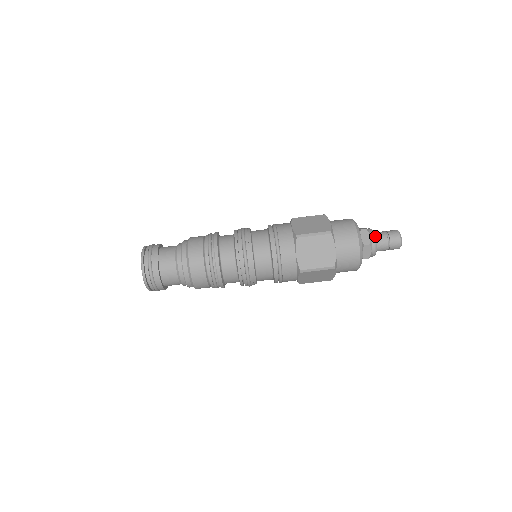
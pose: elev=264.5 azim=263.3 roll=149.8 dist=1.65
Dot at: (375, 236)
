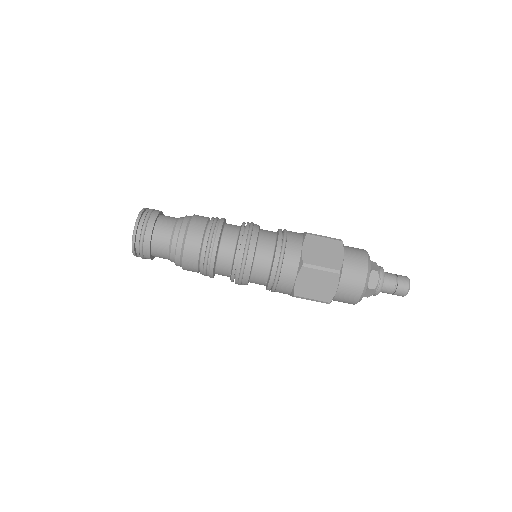
Dot at: (384, 281)
